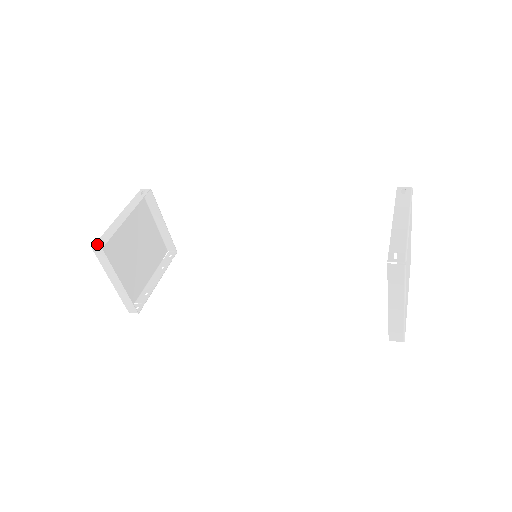
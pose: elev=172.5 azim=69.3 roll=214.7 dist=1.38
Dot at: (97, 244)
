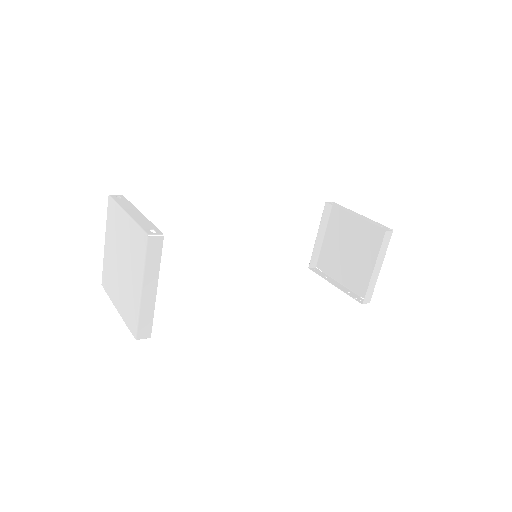
Dot at: (150, 232)
